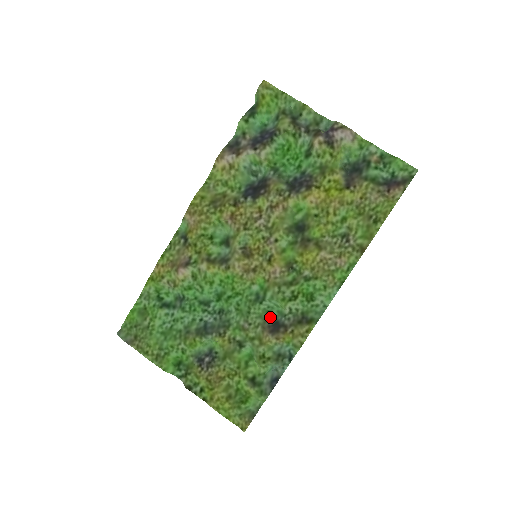
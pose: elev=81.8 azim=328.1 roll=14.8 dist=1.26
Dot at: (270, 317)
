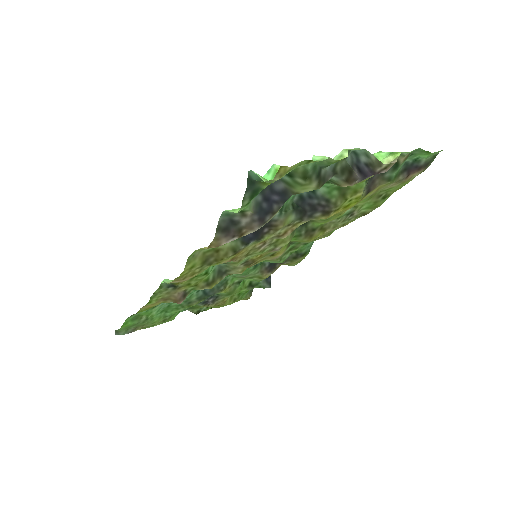
Dot at: (265, 262)
